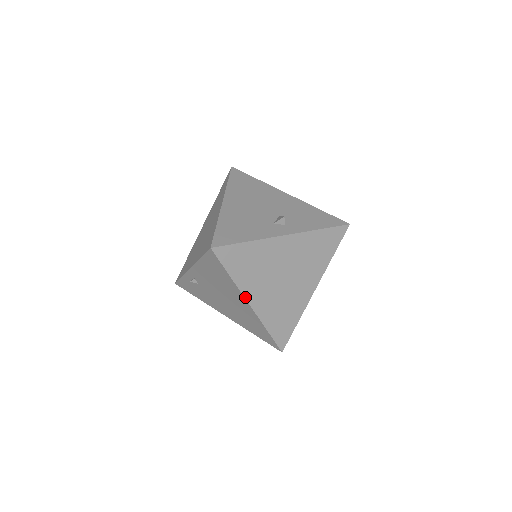
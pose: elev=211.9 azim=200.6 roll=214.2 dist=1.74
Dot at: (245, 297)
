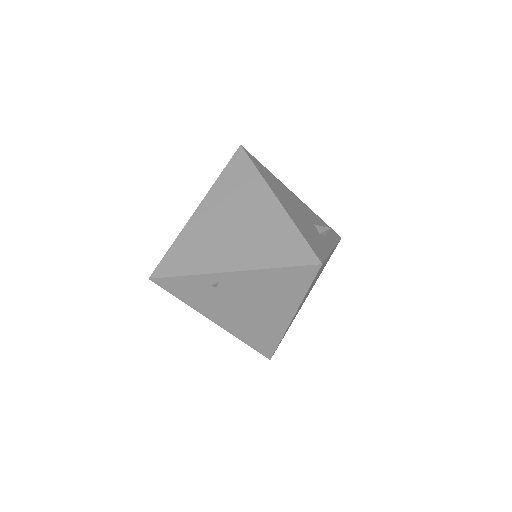
Dot at: (296, 311)
